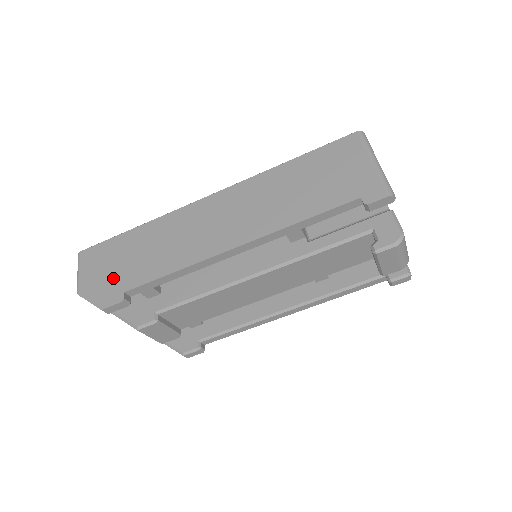
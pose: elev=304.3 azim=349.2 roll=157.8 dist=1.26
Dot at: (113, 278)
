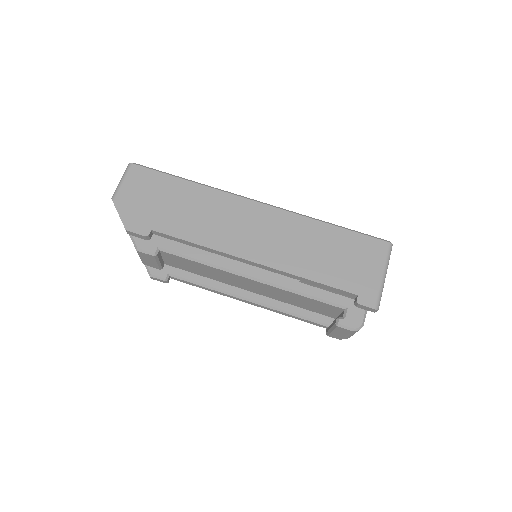
Dot at: (149, 210)
